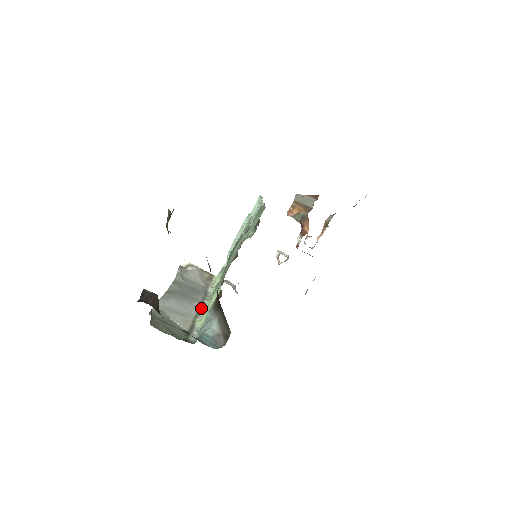
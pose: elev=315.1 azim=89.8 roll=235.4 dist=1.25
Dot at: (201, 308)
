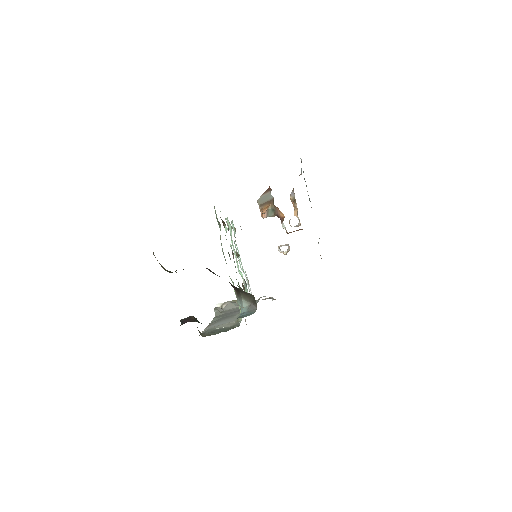
Dot at: occluded
